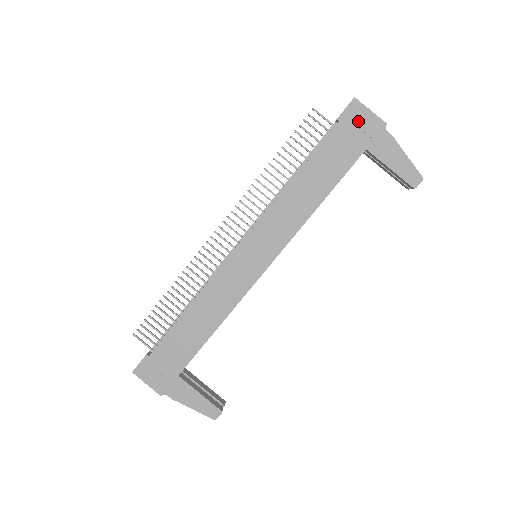
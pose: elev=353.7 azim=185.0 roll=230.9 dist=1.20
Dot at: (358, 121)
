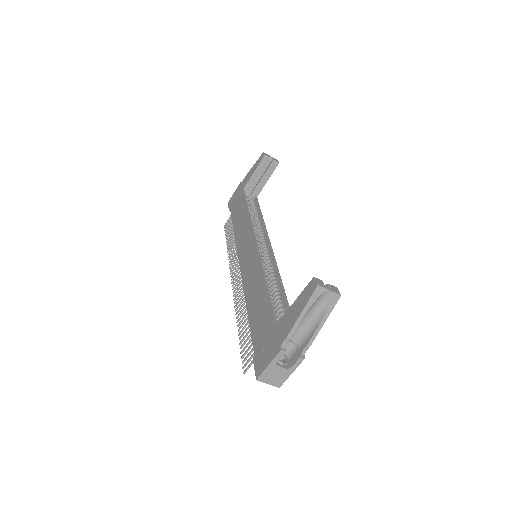
Dot at: (234, 198)
